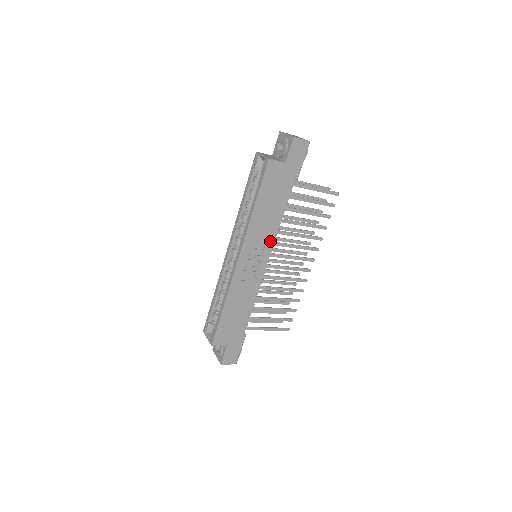
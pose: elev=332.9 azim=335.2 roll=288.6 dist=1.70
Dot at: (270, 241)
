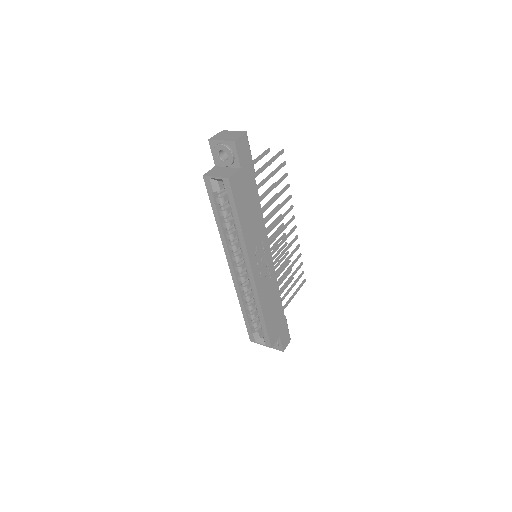
Dot at: (264, 238)
